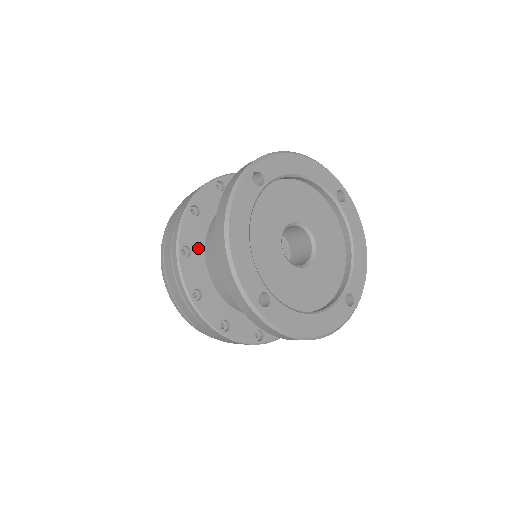
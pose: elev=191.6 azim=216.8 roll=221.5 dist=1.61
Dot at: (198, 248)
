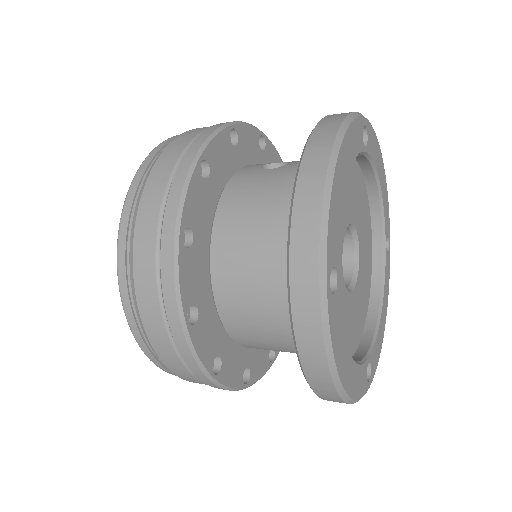
Dot at: (216, 181)
